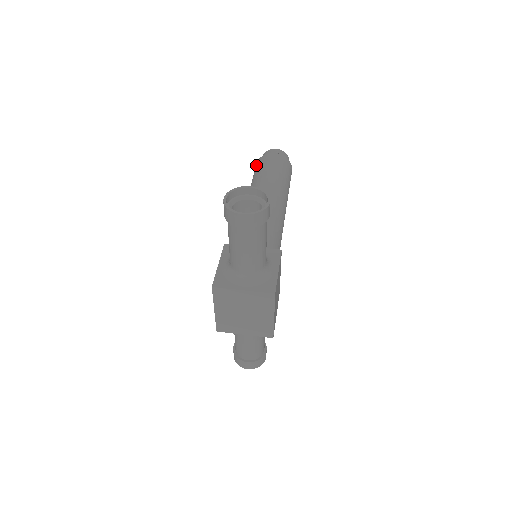
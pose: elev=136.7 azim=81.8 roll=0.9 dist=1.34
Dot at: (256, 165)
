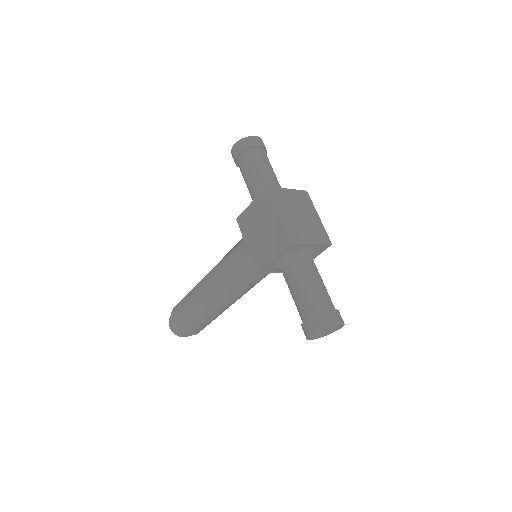
Dot at: (174, 310)
